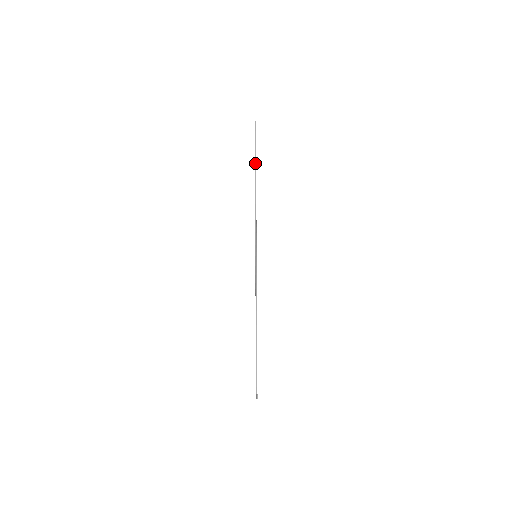
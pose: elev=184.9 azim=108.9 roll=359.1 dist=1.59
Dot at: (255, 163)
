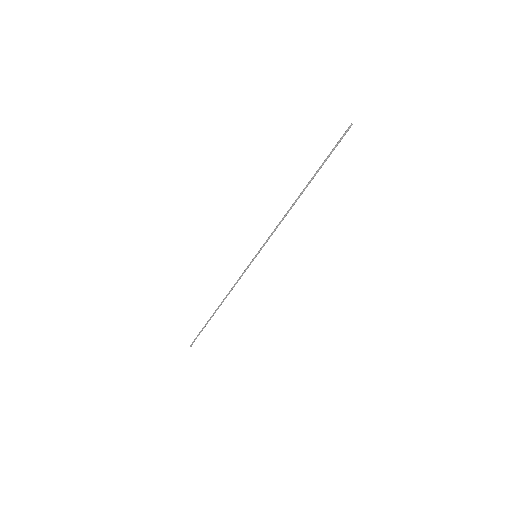
Dot at: (317, 172)
